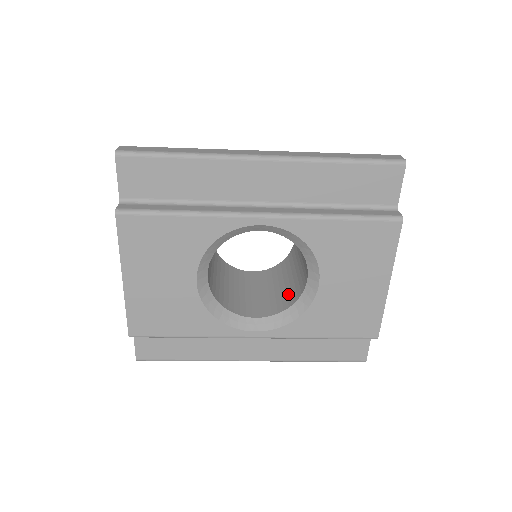
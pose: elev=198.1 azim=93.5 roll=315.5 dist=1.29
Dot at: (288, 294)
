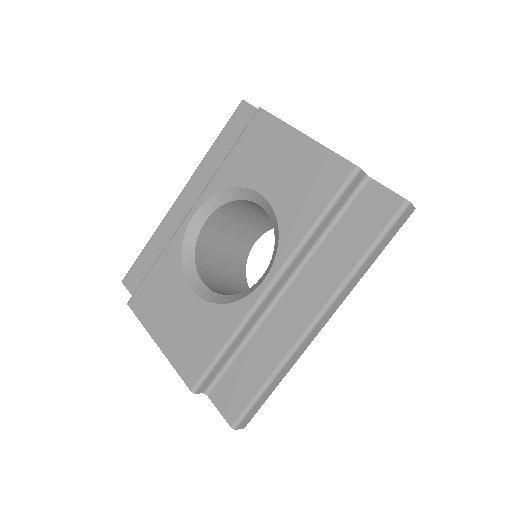
Dot at: occluded
